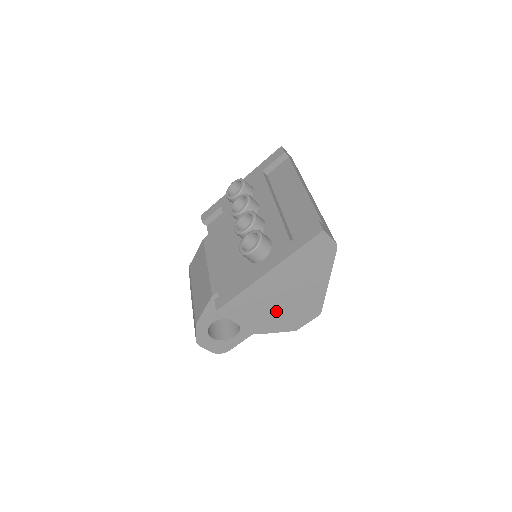
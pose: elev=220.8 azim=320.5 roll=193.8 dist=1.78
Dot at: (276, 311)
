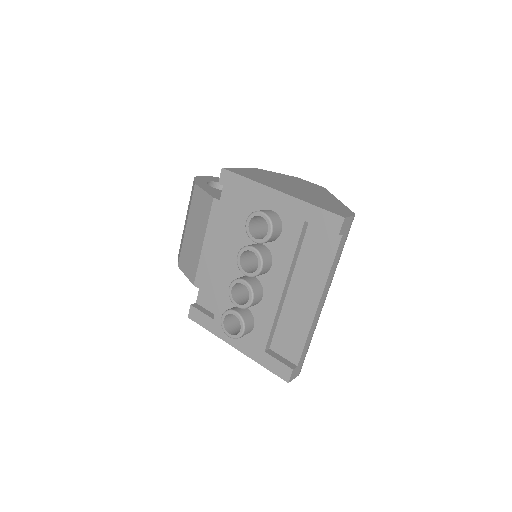
Dot at: occluded
